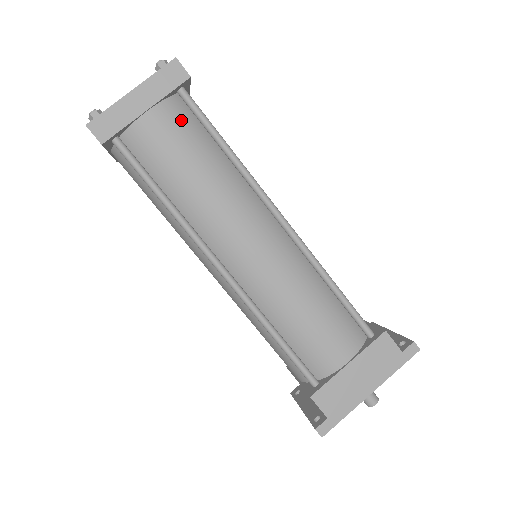
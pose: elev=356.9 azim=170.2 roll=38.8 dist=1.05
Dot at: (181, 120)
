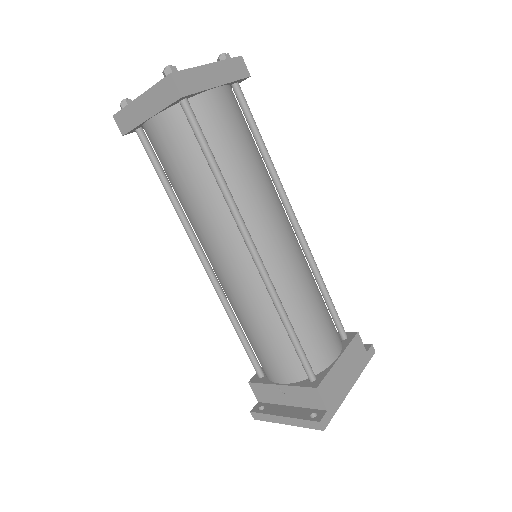
Dot at: (238, 108)
